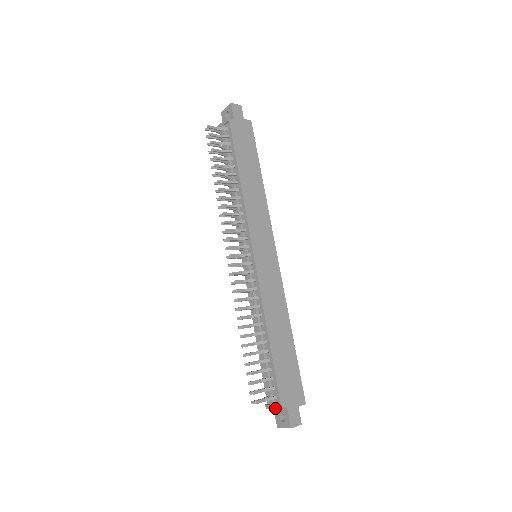
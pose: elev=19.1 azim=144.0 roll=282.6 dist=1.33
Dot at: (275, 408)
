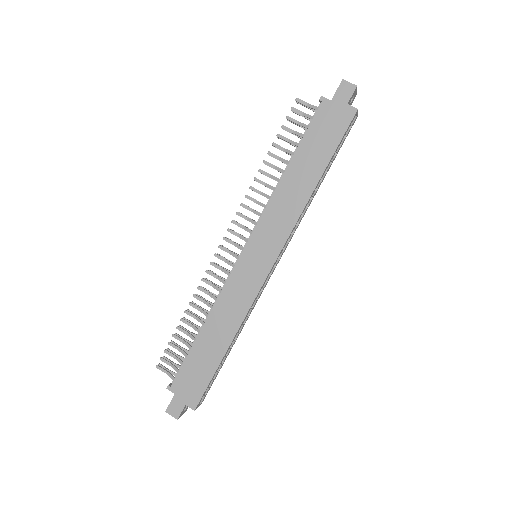
Dot at: (169, 386)
